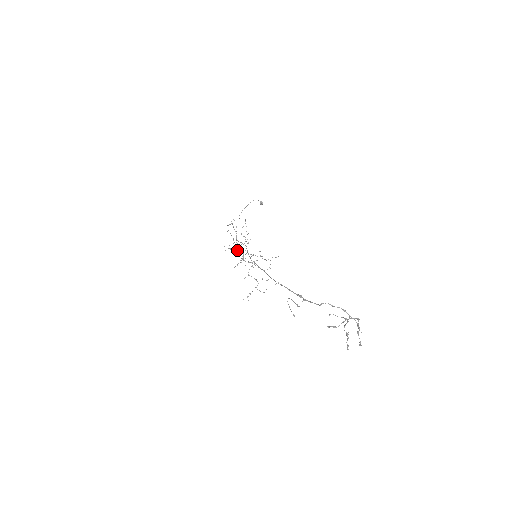
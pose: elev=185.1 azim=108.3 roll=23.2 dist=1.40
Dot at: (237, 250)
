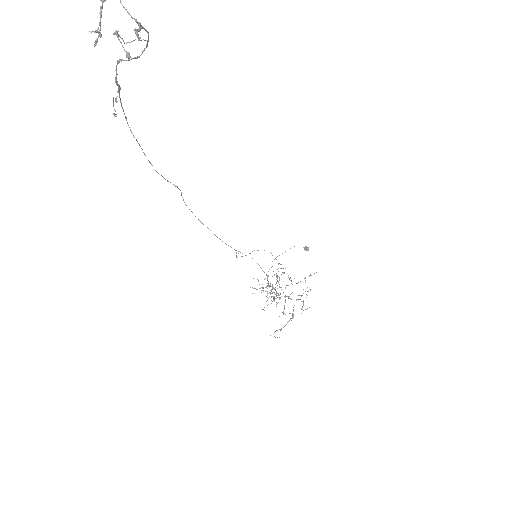
Dot at: occluded
